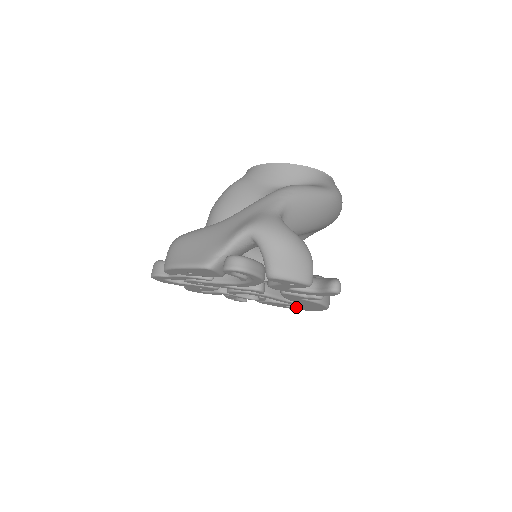
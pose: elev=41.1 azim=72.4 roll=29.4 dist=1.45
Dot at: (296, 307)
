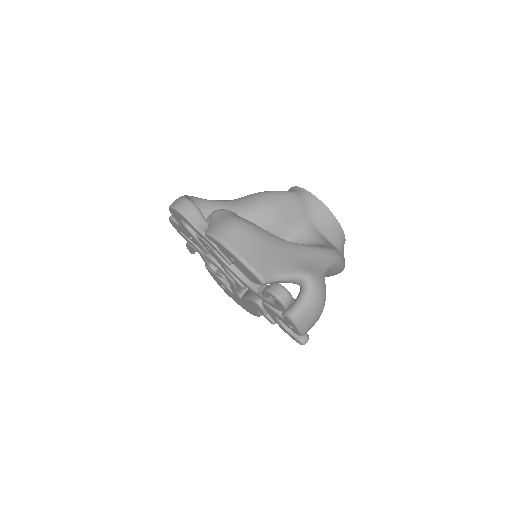
Dot at: (228, 291)
